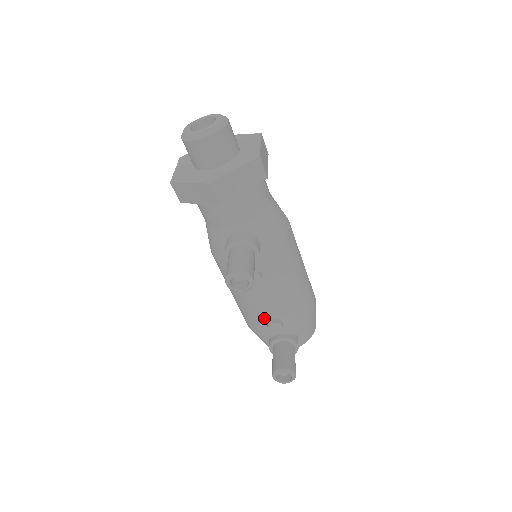
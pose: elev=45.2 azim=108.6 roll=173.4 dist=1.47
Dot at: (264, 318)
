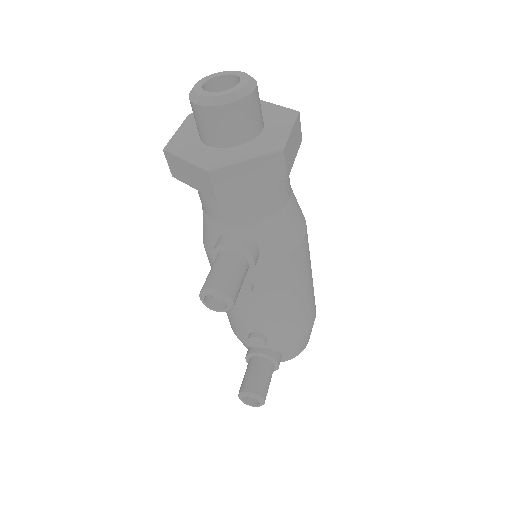
Dot at: (247, 328)
